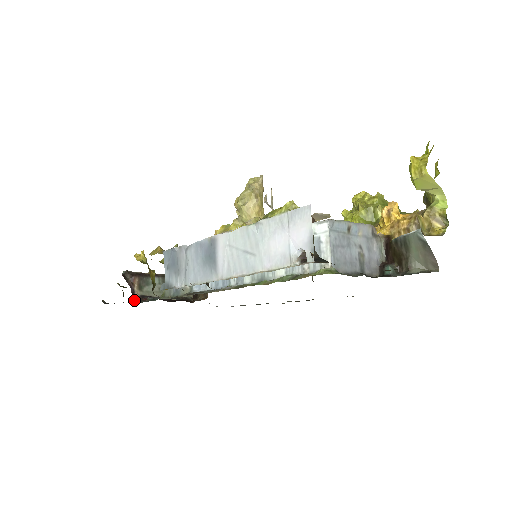
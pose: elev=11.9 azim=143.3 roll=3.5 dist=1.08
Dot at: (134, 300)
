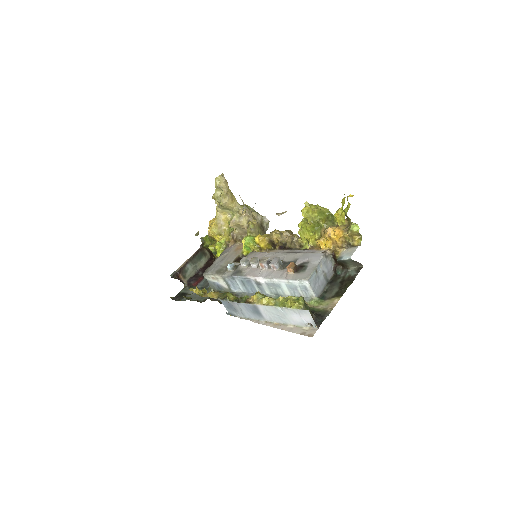
Dot at: (185, 285)
